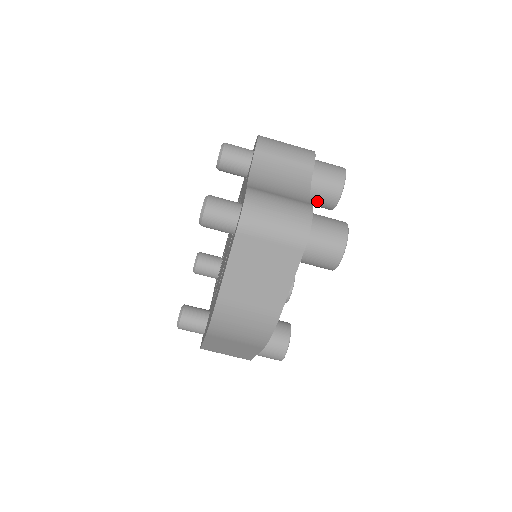
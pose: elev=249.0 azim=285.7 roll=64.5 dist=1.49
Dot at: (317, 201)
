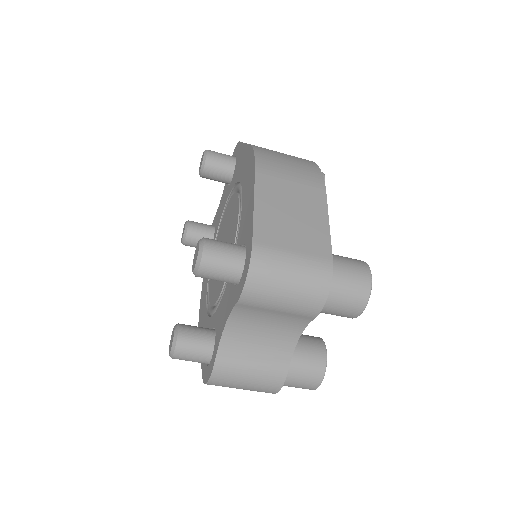
Dot at: occluded
